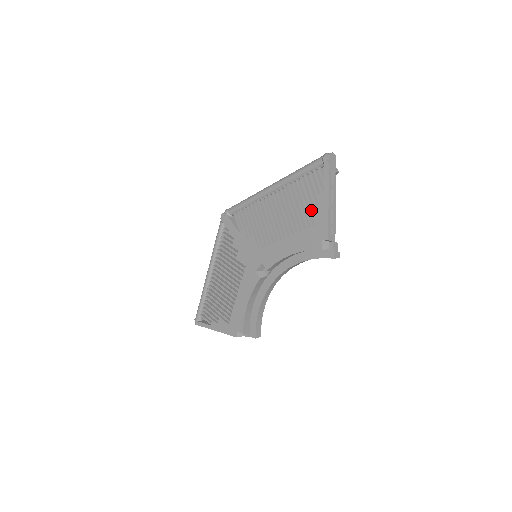
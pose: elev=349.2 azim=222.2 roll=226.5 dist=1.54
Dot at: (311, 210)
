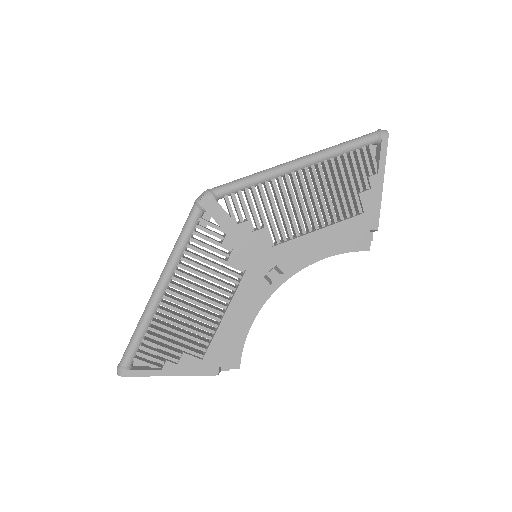
Dot at: (359, 195)
